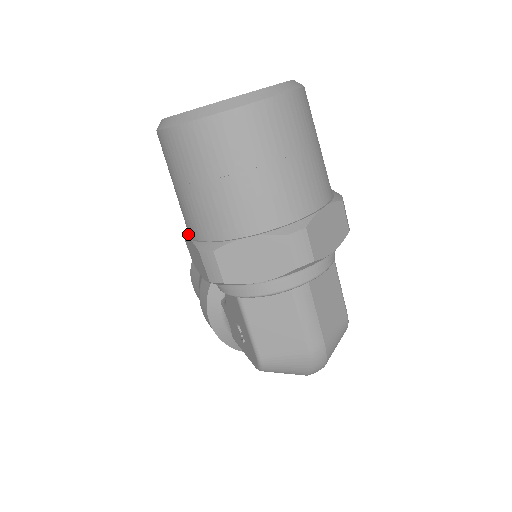
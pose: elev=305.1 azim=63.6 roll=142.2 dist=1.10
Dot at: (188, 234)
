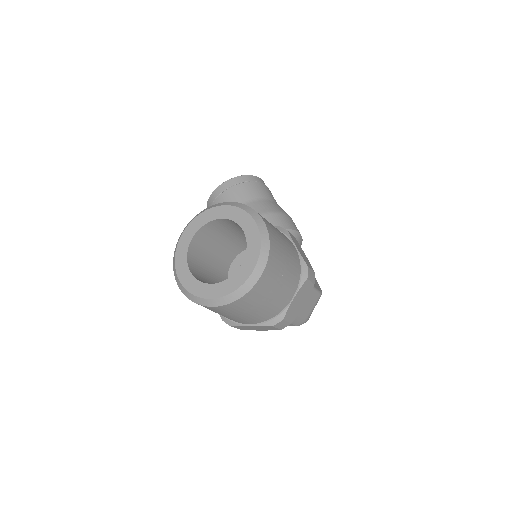
Dot at: occluded
